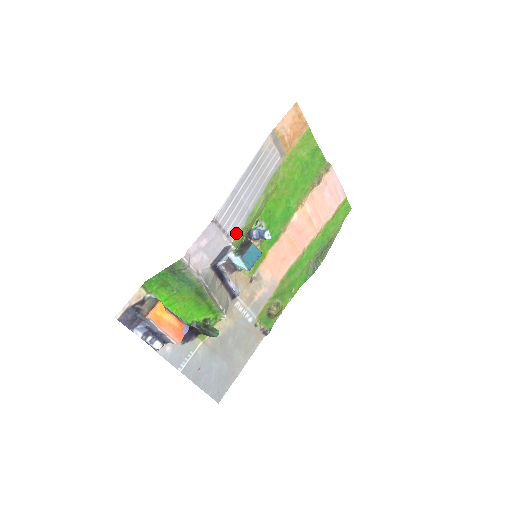
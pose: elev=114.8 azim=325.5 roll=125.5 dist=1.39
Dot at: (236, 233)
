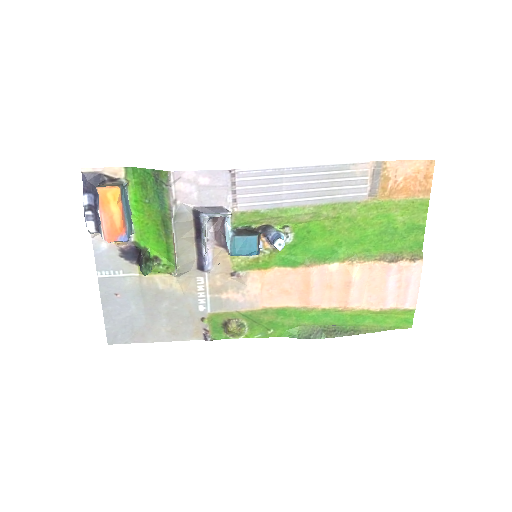
Dot at: (247, 208)
